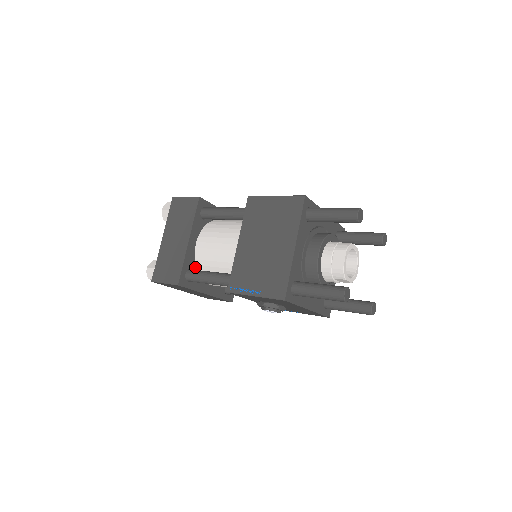
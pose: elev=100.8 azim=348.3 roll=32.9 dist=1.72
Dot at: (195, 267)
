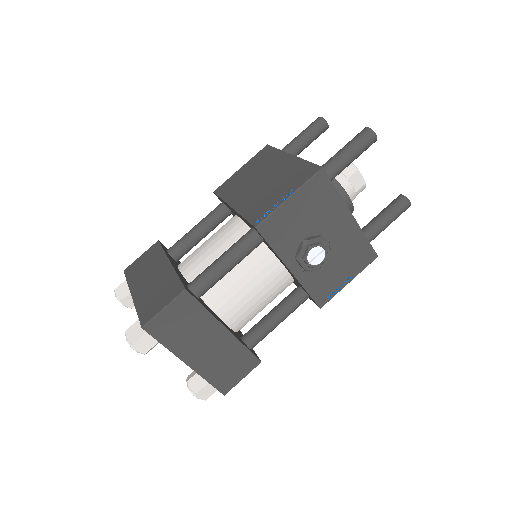
Dot at: occluded
